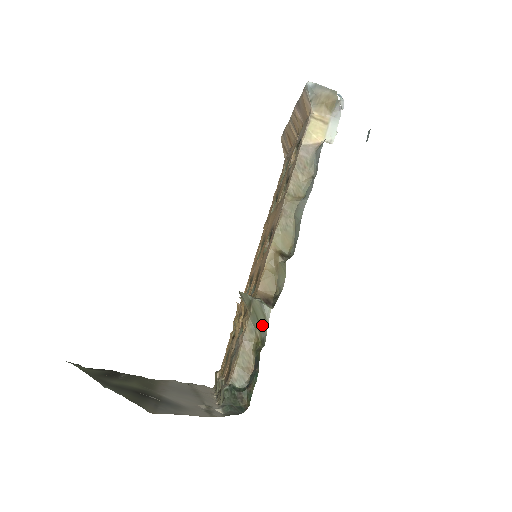
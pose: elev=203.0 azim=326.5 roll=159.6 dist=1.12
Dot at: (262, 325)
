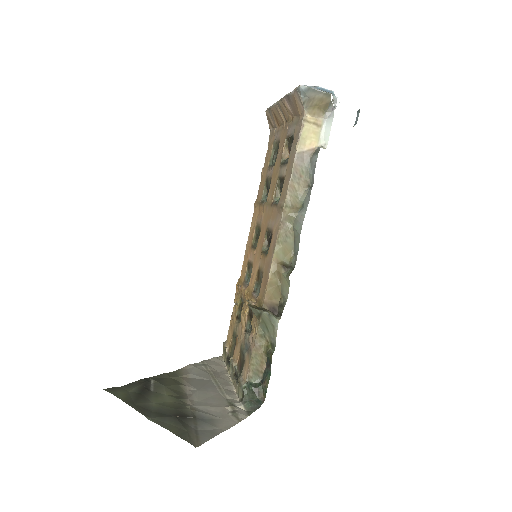
Dot at: (271, 333)
